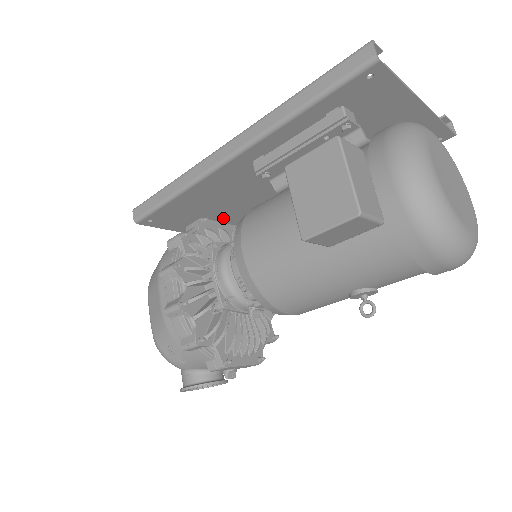
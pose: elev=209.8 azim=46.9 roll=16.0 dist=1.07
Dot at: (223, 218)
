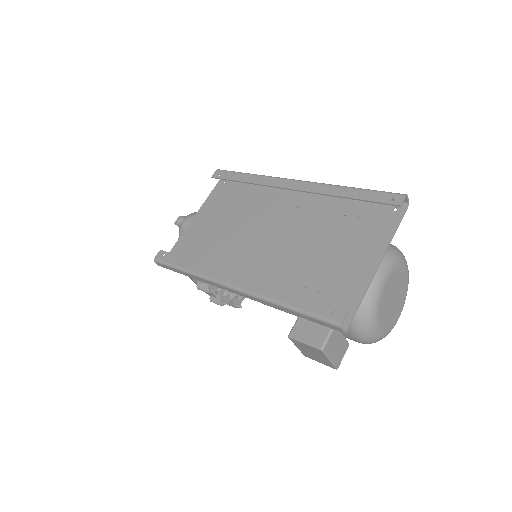
Dot at: (218, 226)
